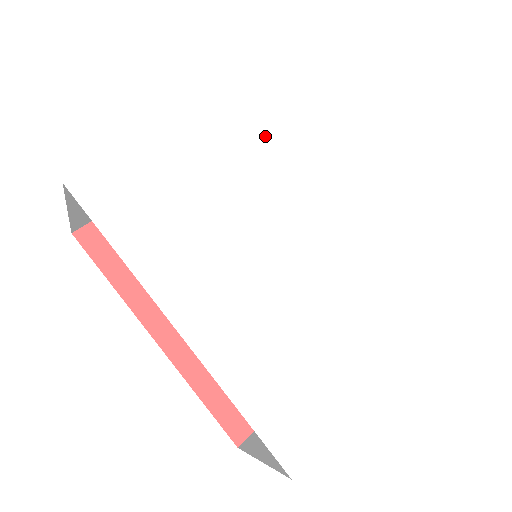
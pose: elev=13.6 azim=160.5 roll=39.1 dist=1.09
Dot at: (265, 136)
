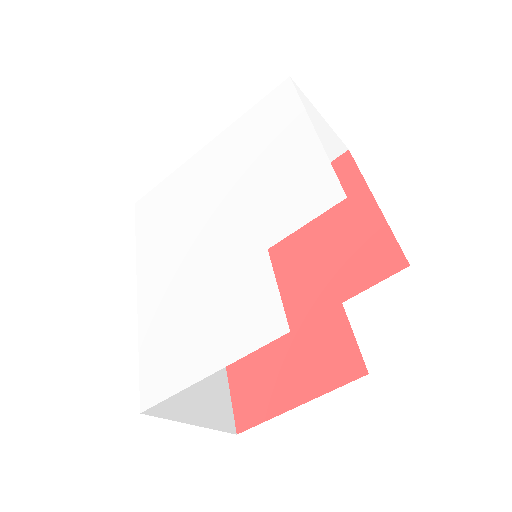
Dot at: (237, 151)
